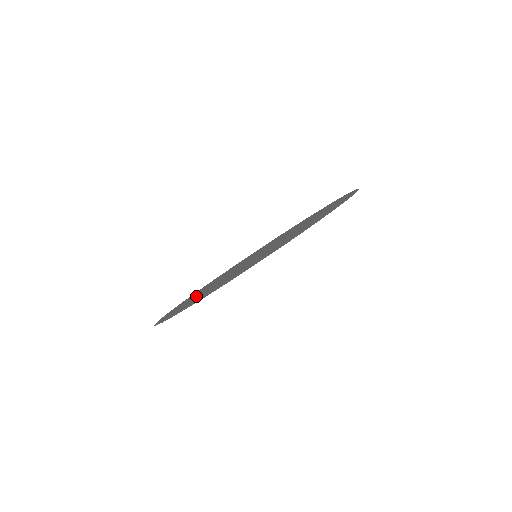
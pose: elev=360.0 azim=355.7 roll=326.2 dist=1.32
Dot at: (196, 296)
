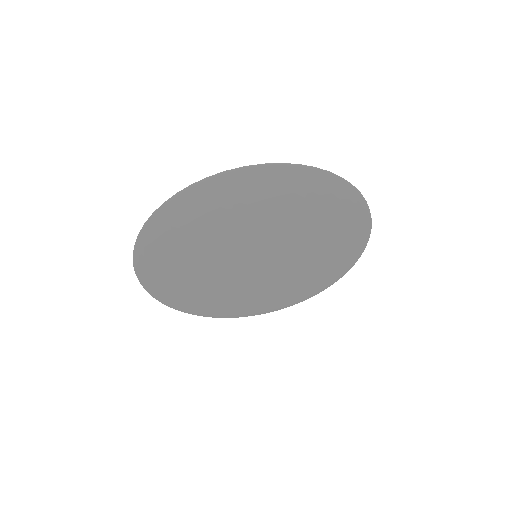
Dot at: (202, 227)
